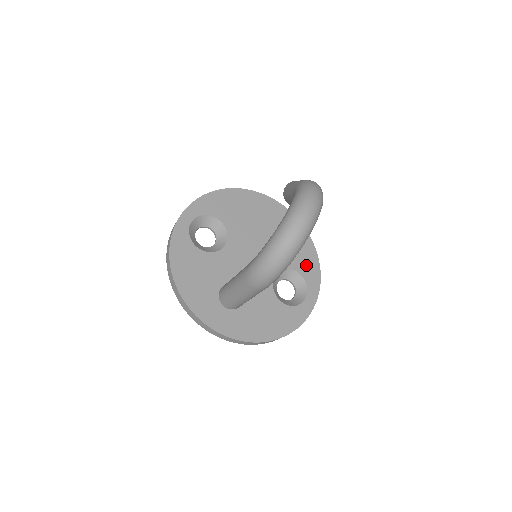
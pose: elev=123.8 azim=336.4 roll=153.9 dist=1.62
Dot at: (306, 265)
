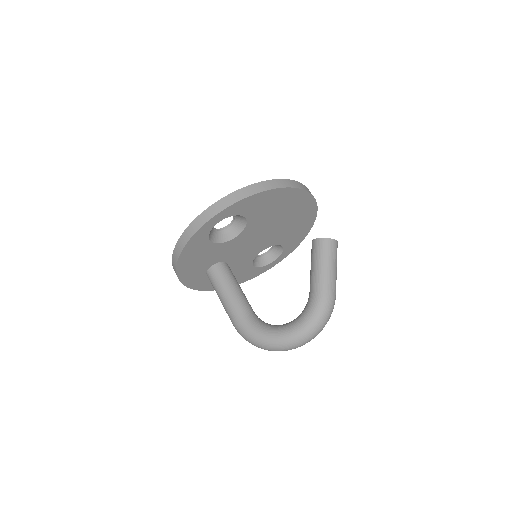
Dot at: (293, 241)
